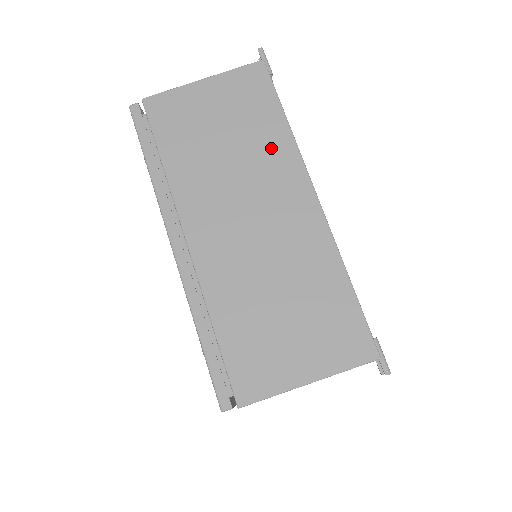
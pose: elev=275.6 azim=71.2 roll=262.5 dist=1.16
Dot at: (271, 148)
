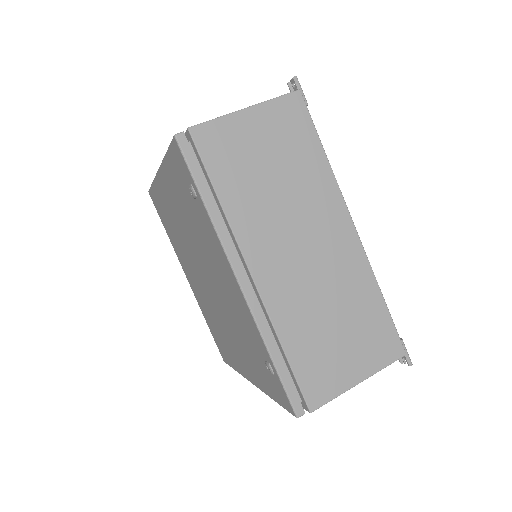
Dot at: (315, 182)
